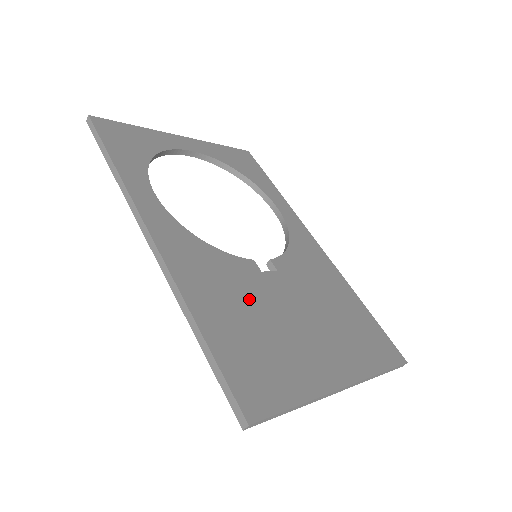
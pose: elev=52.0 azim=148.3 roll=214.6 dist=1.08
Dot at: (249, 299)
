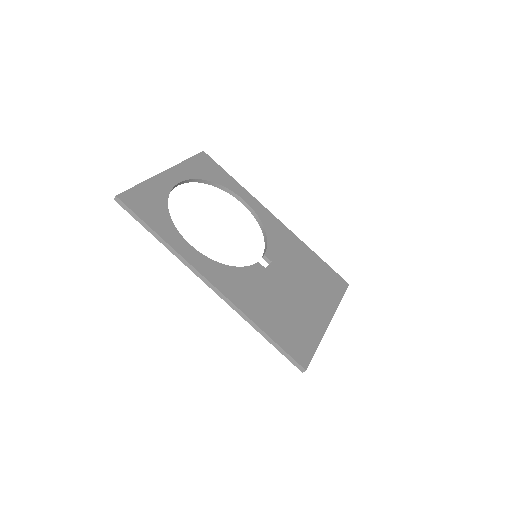
Dot at: (271, 294)
